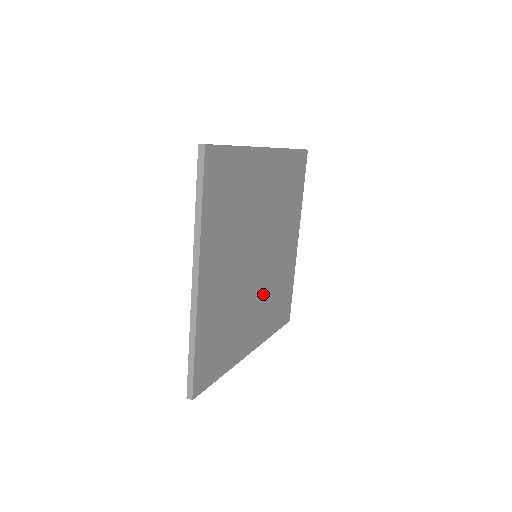
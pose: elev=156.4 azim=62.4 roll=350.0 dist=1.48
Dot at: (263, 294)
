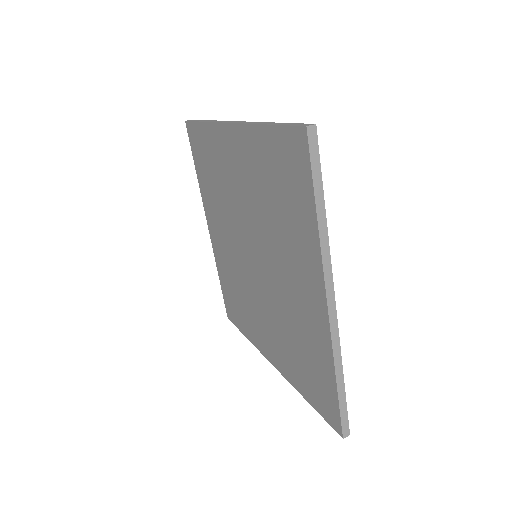
Dot at: occluded
